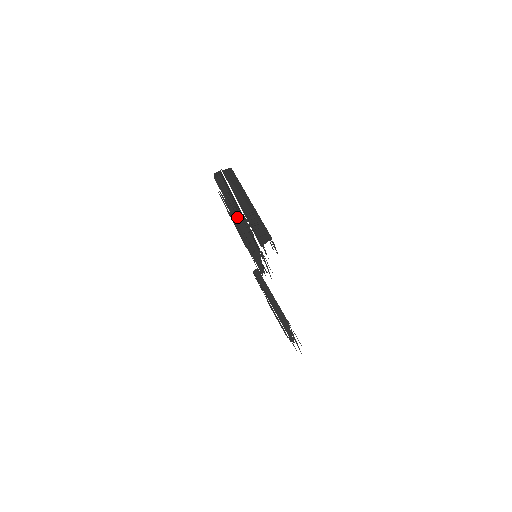
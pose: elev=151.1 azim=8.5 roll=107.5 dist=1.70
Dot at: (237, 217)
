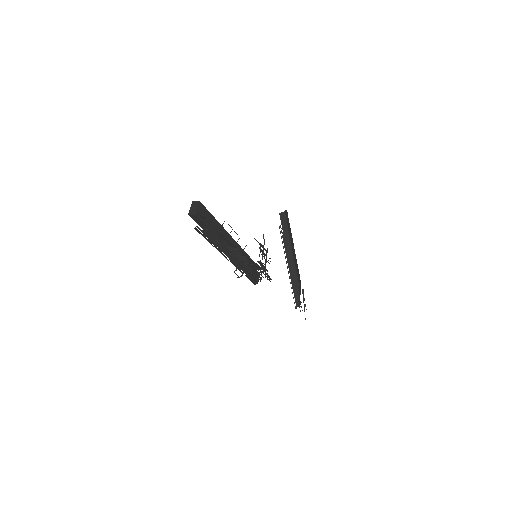
Dot at: (220, 249)
